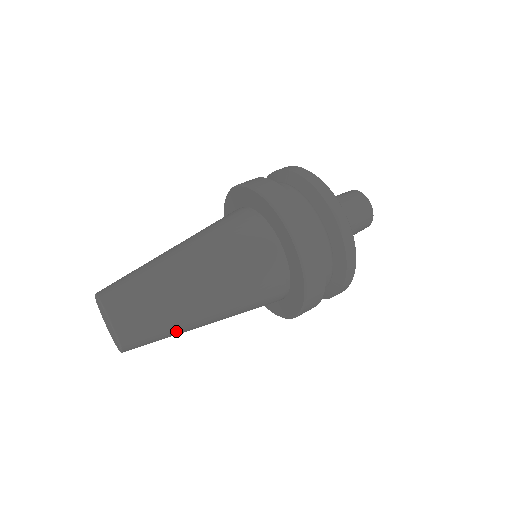
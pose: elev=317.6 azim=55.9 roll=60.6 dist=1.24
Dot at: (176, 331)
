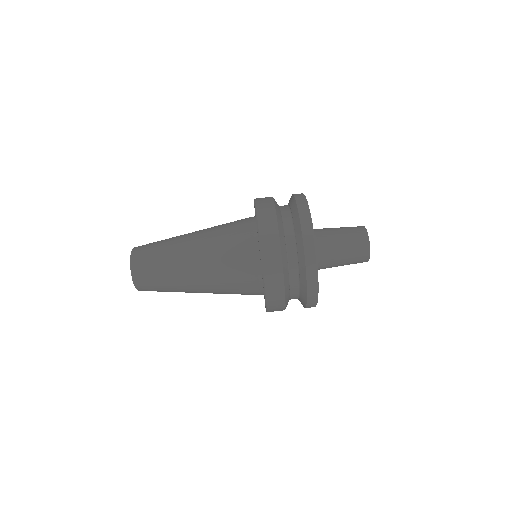
Dot at: occluded
